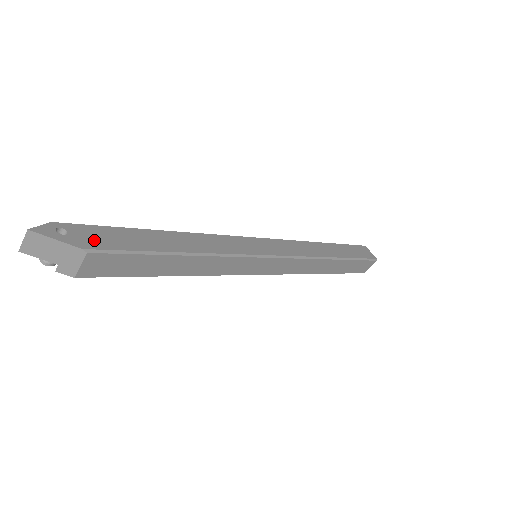
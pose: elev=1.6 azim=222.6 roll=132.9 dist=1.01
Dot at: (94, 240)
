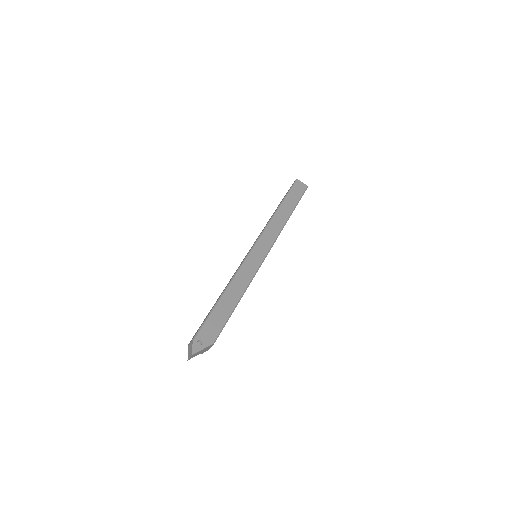
Dot at: (211, 334)
